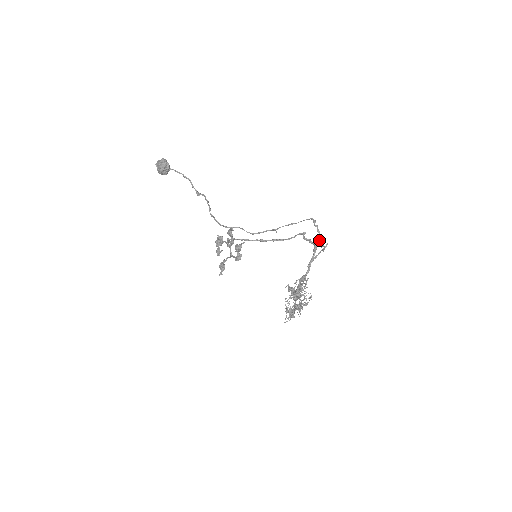
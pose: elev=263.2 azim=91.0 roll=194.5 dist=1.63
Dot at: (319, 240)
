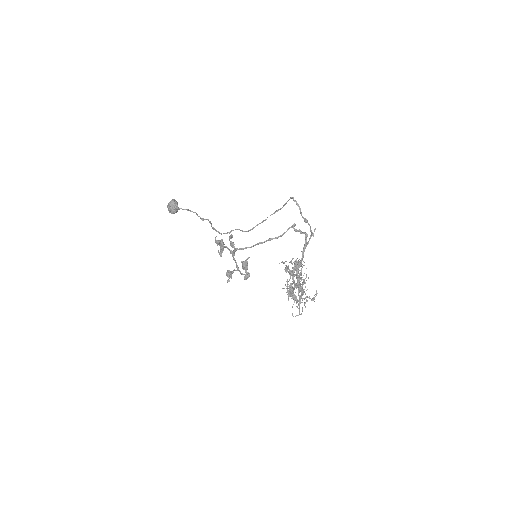
Dot at: (300, 213)
